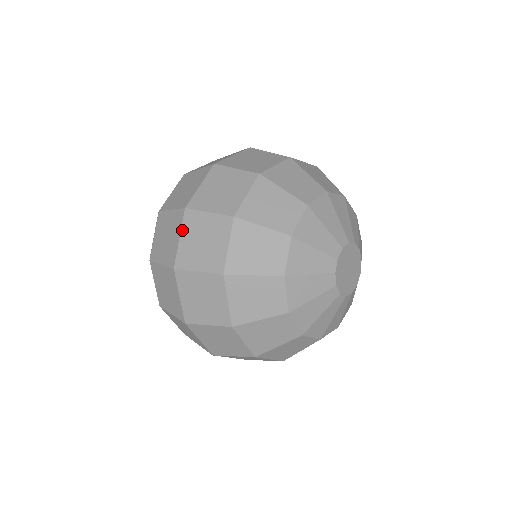
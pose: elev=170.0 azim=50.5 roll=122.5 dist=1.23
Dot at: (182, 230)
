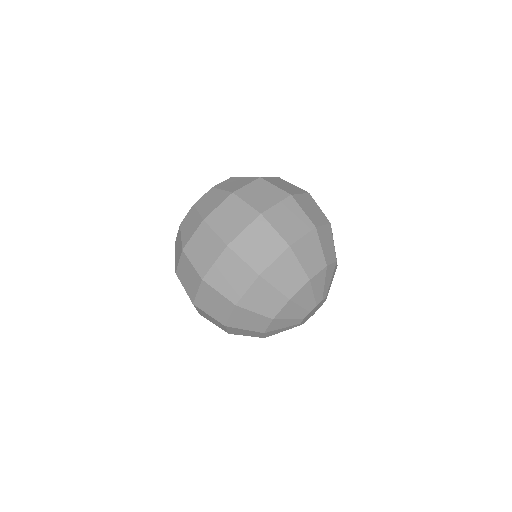
Dot at: (219, 259)
